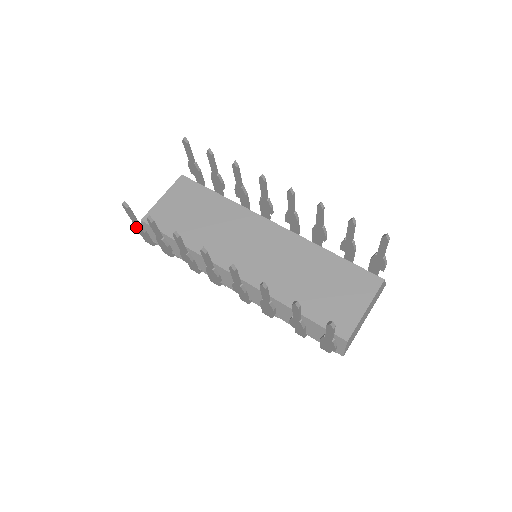
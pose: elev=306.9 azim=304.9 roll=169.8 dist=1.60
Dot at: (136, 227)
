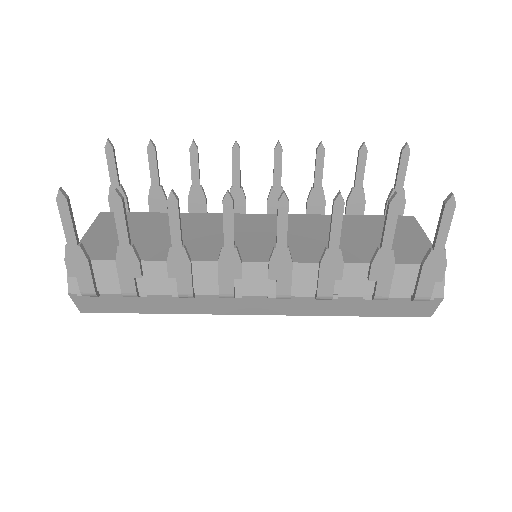
Dot at: (71, 256)
